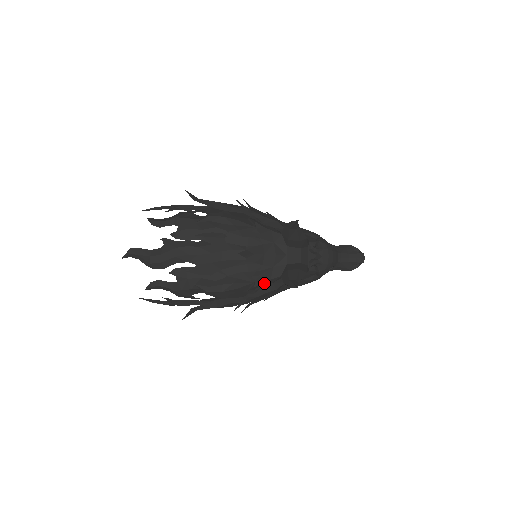
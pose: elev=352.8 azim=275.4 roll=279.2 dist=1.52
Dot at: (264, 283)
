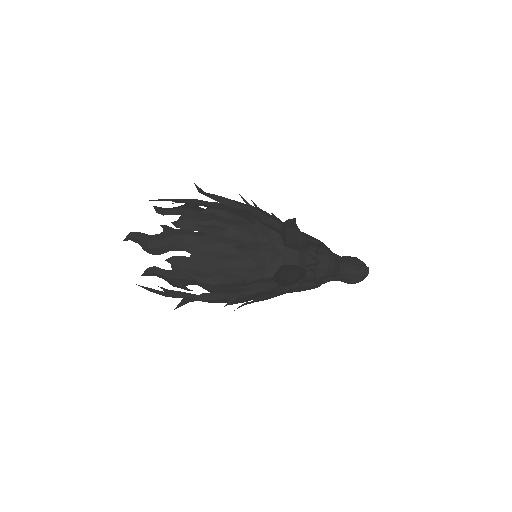
Dot at: (257, 281)
